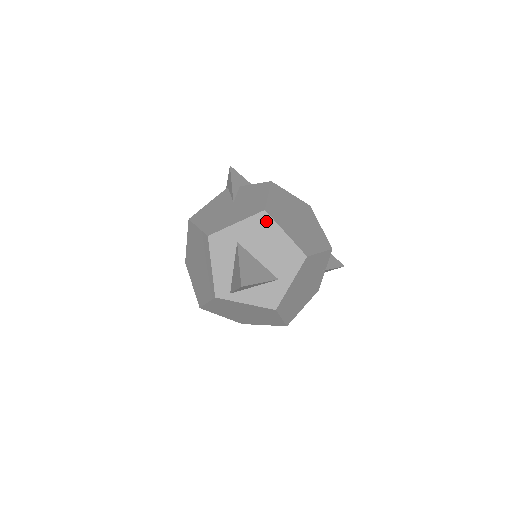
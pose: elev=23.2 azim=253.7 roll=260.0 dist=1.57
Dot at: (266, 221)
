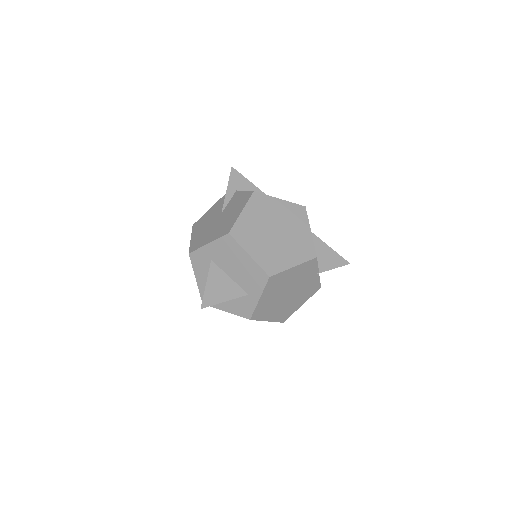
Dot at: (231, 243)
